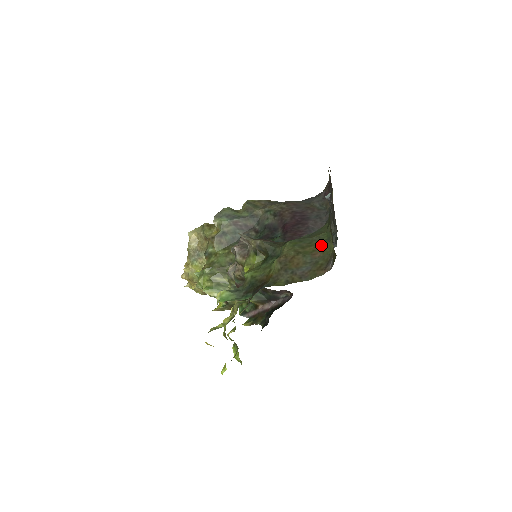
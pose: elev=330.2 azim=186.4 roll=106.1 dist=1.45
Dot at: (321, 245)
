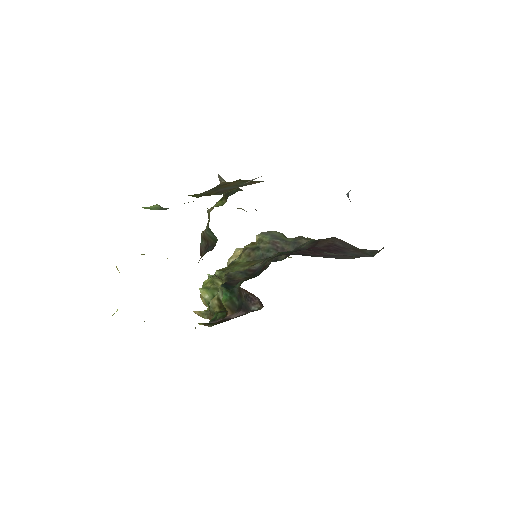
Dot at: occluded
